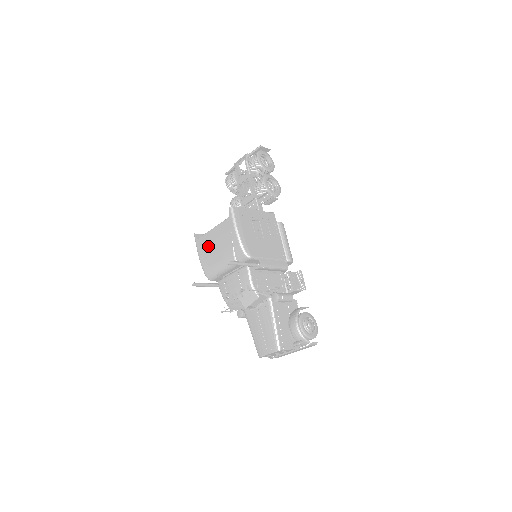
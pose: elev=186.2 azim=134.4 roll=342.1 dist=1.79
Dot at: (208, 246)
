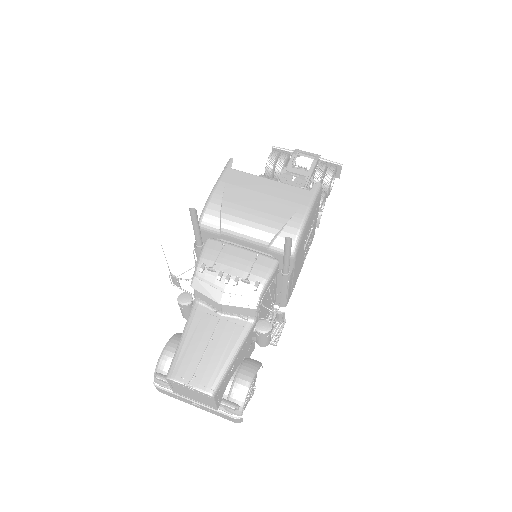
Dot at: (244, 190)
